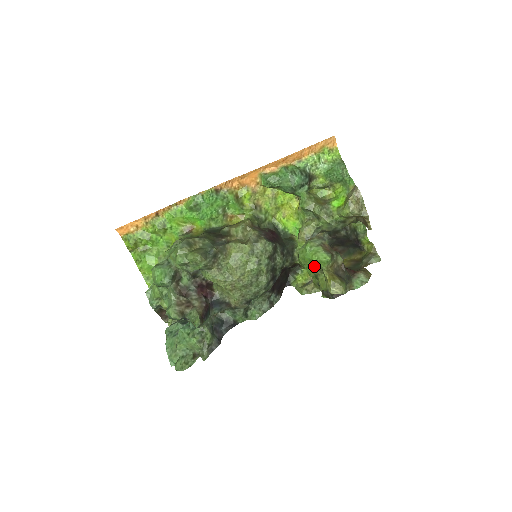
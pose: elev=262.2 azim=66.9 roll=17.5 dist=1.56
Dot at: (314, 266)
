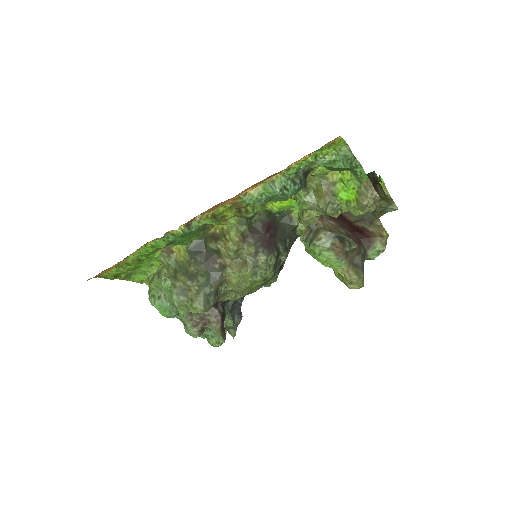
Dot at: occluded
